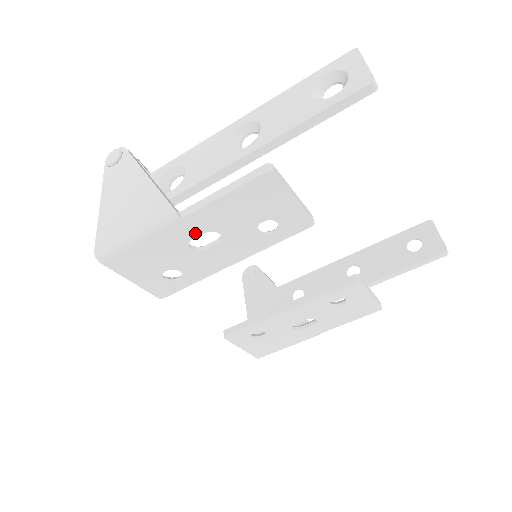
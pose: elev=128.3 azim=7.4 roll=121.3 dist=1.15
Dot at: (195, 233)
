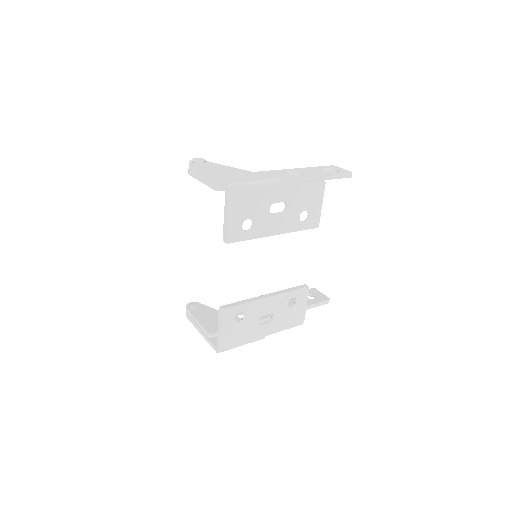
Dot at: (279, 199)
